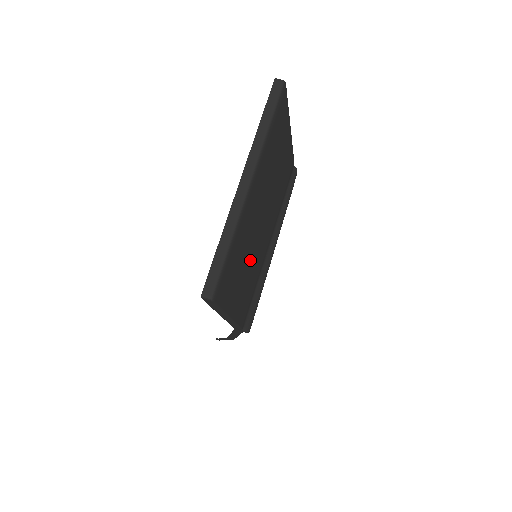
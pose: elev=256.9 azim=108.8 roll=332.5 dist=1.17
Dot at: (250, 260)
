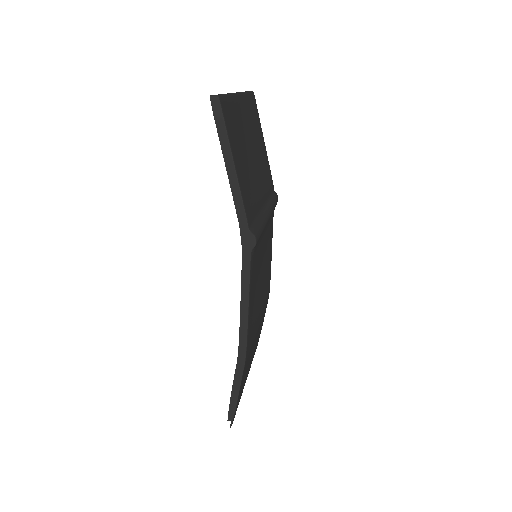
Dot at: (246, 162)
